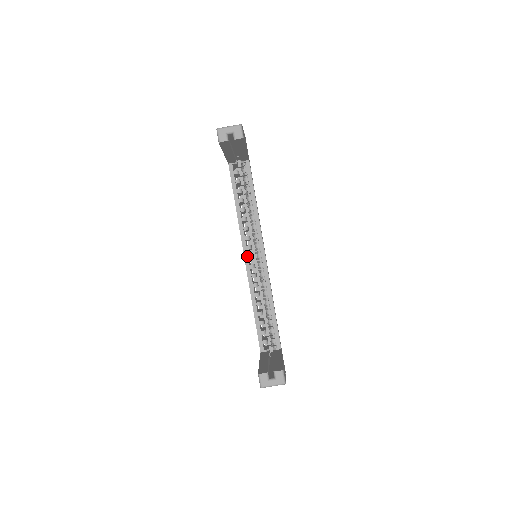
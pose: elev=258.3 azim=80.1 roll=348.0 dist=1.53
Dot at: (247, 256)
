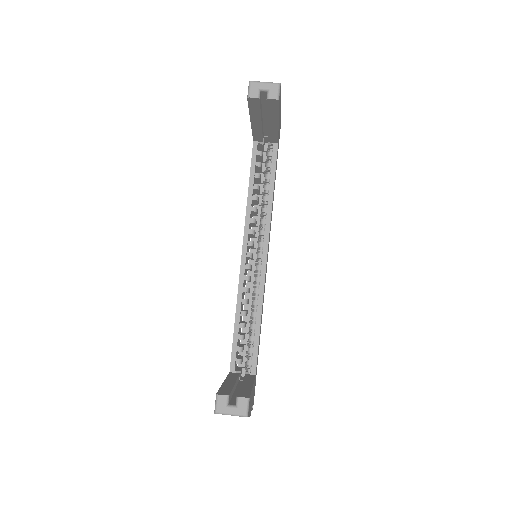
Dot at: (245, 253)
